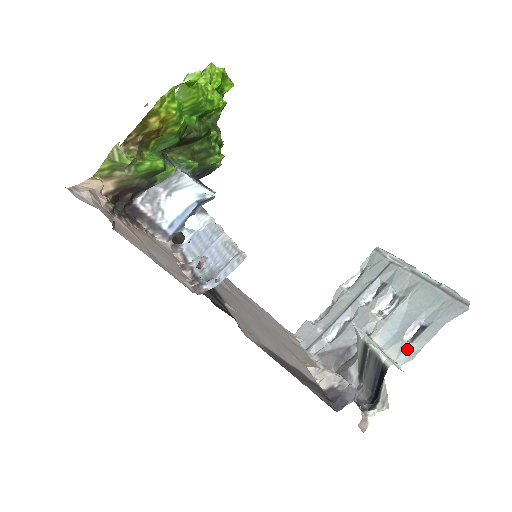
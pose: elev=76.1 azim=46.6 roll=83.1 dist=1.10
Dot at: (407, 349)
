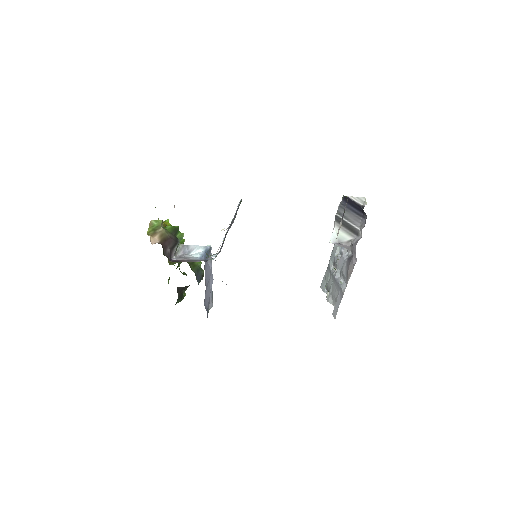
Dot at: occluded
